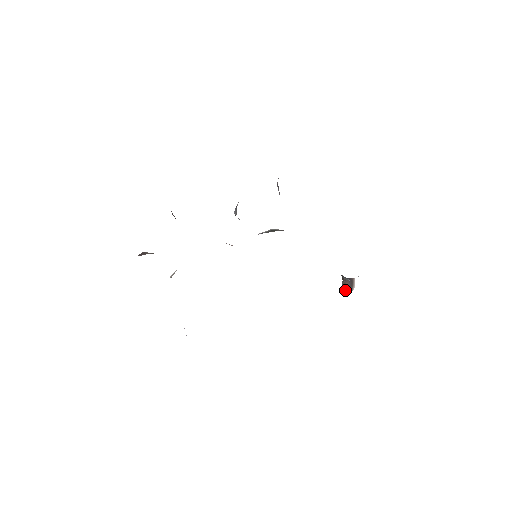
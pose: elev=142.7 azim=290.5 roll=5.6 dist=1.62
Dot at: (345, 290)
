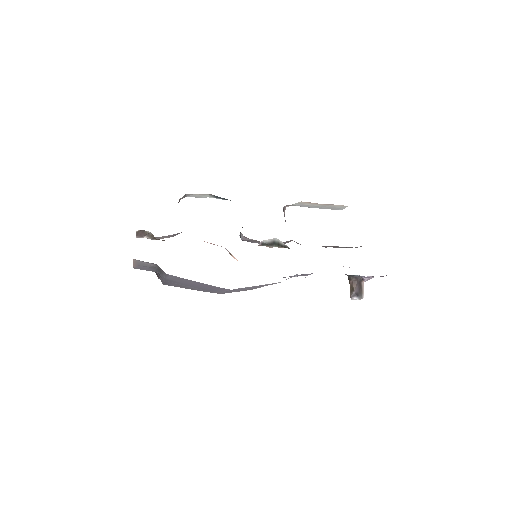
Dot at: (353, 296)
